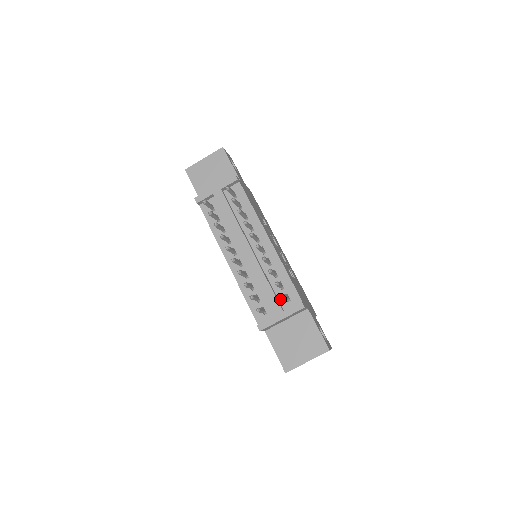
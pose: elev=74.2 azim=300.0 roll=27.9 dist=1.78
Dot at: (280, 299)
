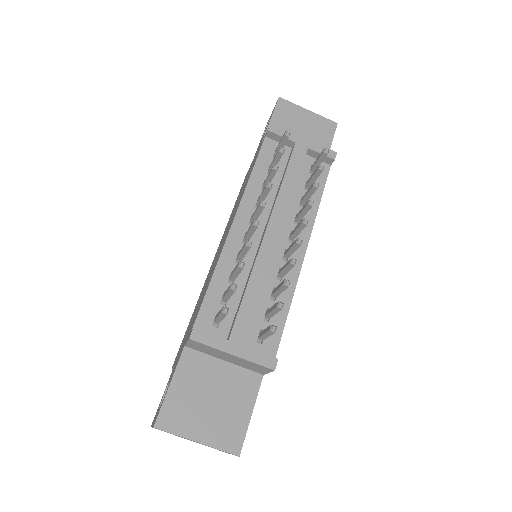
Dot at: (251, 328)
